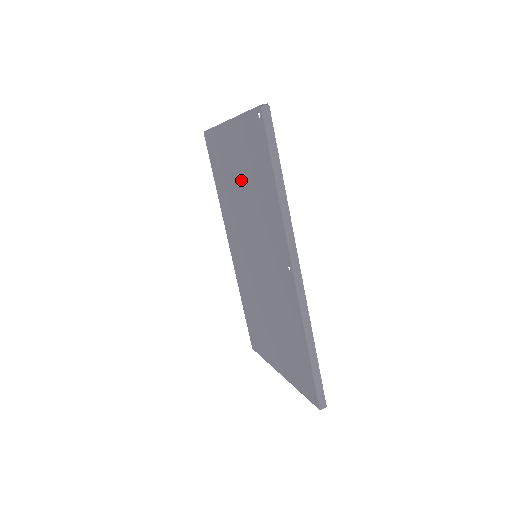
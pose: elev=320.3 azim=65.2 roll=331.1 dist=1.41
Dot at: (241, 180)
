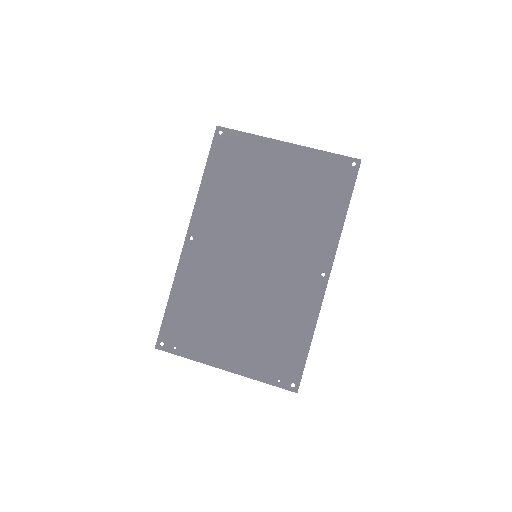
Dot at: (279, 191)
